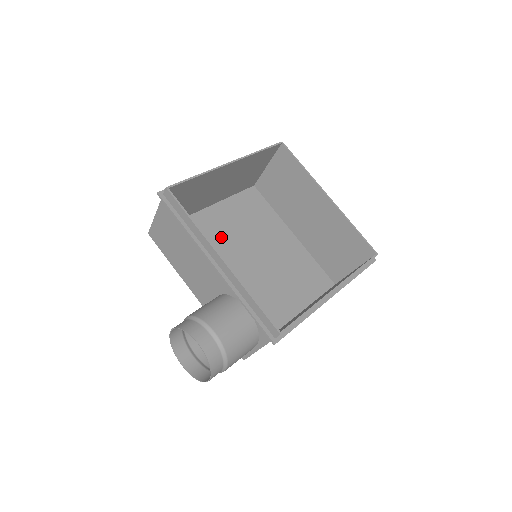
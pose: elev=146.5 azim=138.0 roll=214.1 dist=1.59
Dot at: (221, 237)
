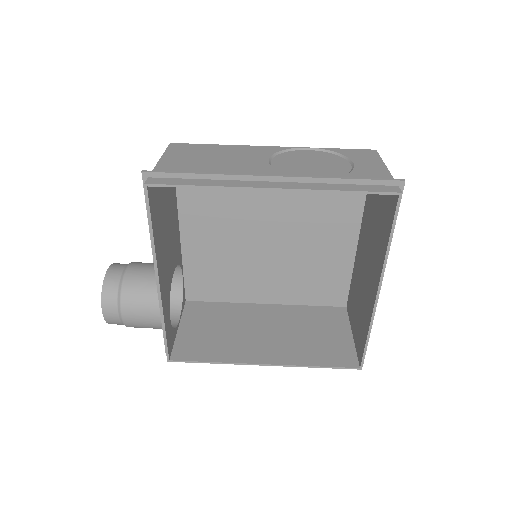
Dot at: (257, 194)
